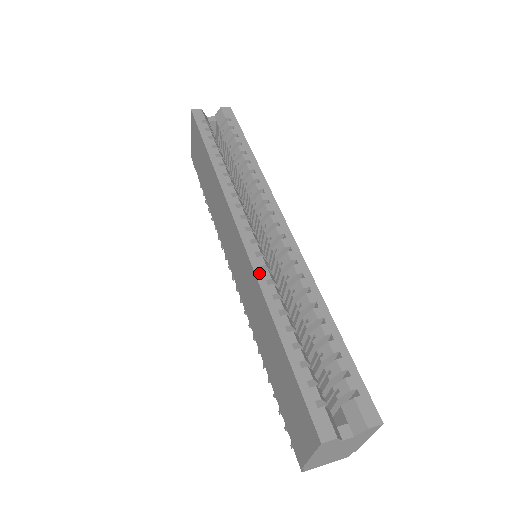
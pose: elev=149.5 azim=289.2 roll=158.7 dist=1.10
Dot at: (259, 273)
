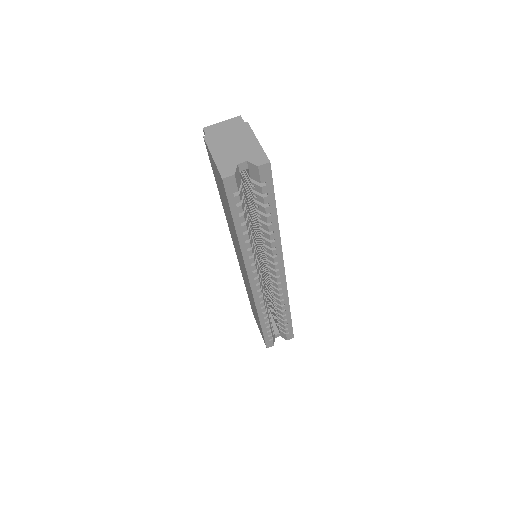
Dot at: (258, 305)
